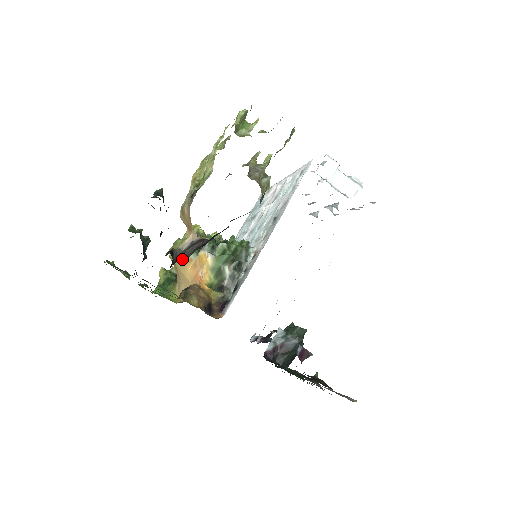
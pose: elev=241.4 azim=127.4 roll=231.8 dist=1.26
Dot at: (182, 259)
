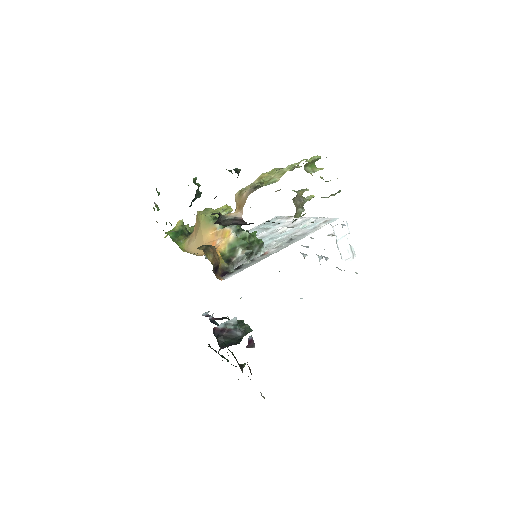
Dot at: (221, 224)
